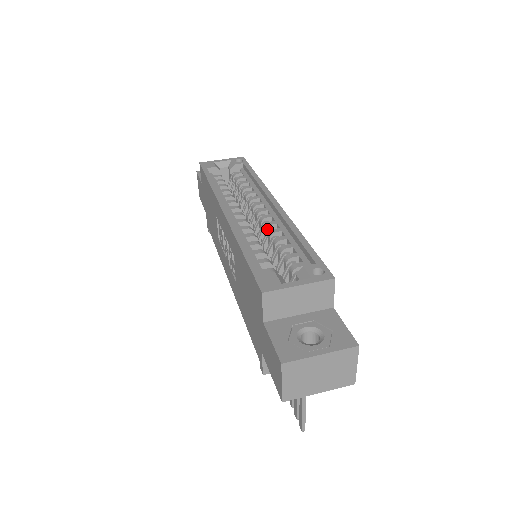
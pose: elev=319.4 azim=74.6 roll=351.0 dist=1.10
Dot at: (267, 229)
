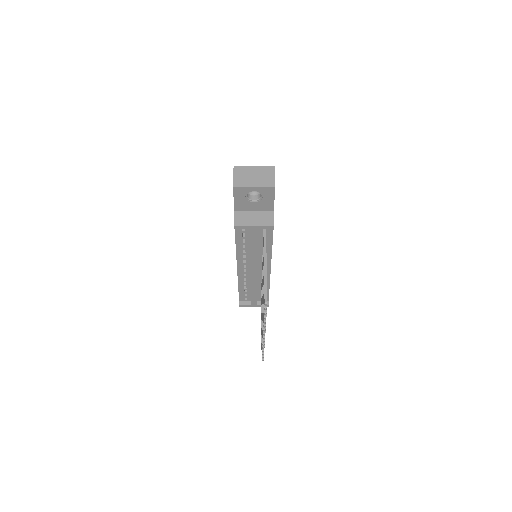
Dot at: occluded
